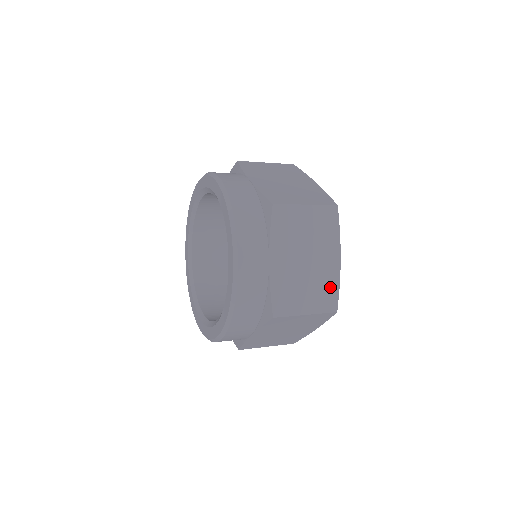
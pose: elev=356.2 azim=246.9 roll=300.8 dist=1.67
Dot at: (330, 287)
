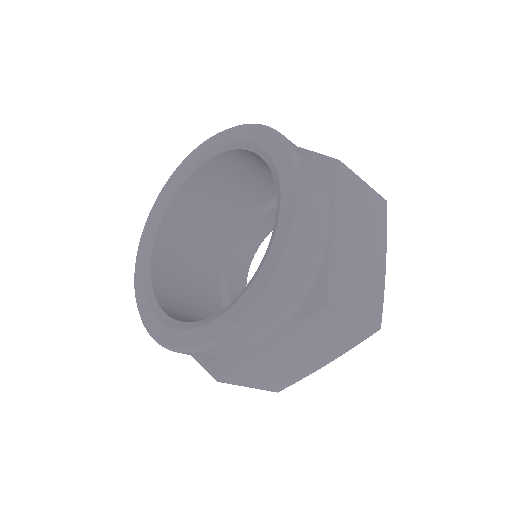
Dot at: occluded
